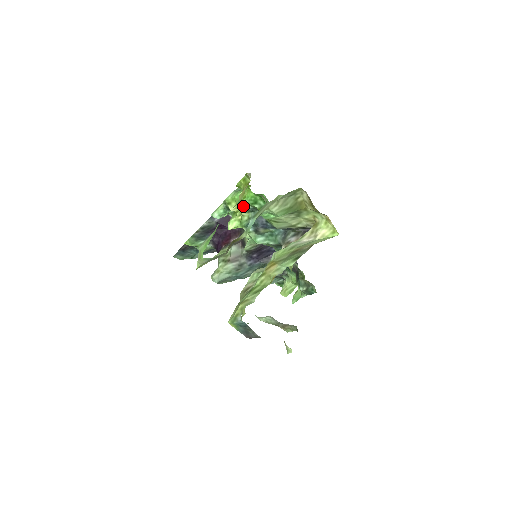
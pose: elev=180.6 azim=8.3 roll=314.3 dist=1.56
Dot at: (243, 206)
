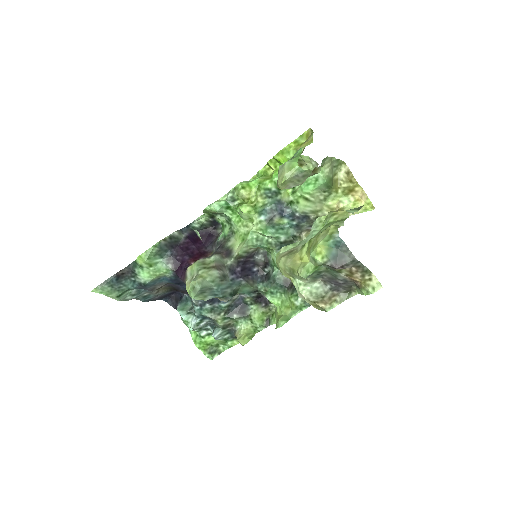
Dot at: (264, 188)
